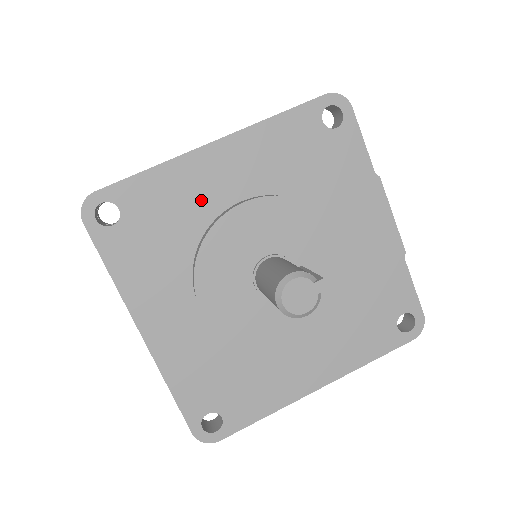
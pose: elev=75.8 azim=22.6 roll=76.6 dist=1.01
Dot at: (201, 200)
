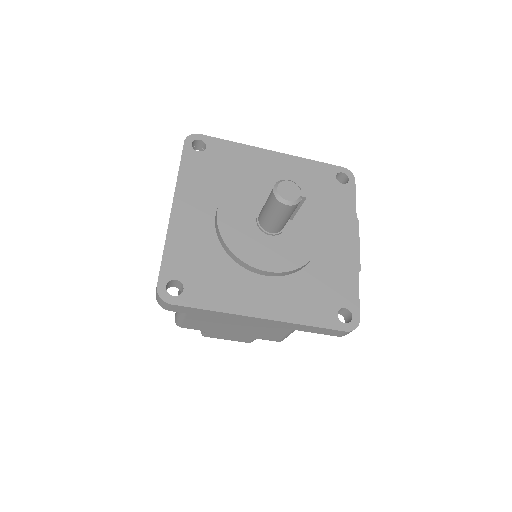
Dot at: (251, 169)
